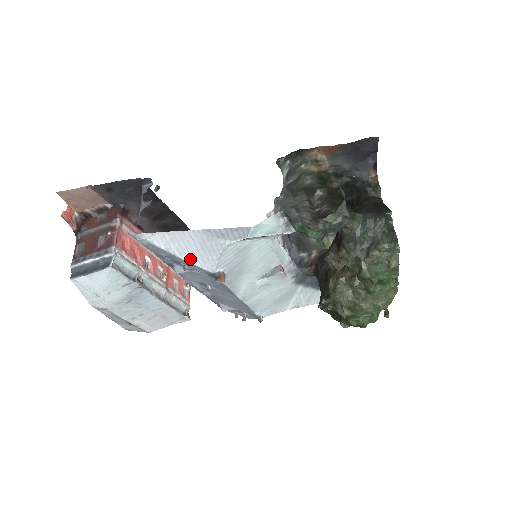
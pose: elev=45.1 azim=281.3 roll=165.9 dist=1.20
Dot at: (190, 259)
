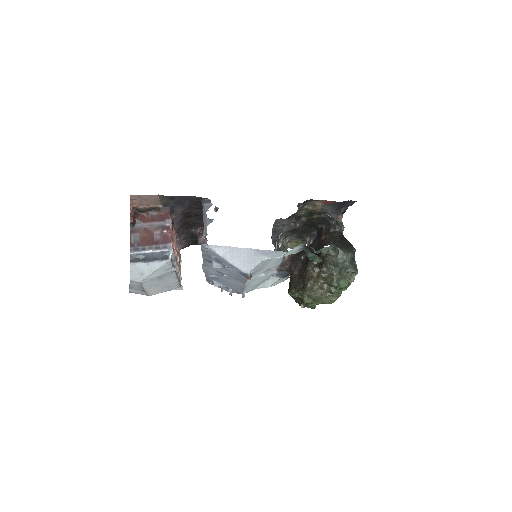
Dot at: (236, 264)
